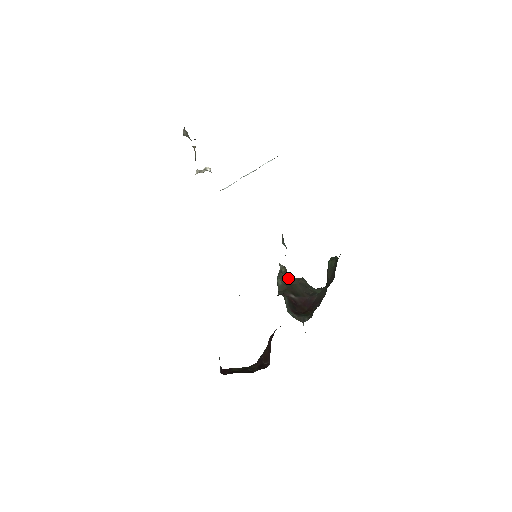
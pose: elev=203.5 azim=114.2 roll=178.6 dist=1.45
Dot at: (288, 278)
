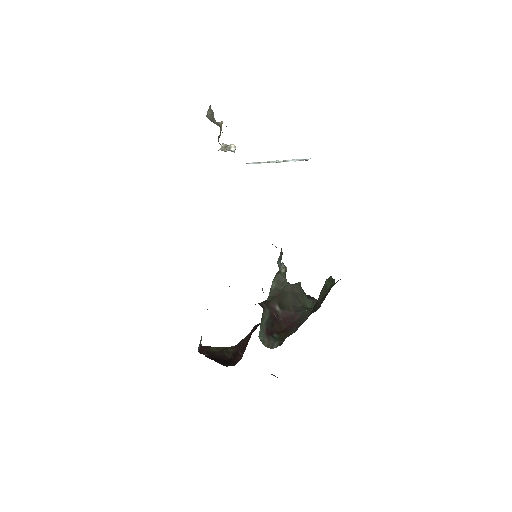
Dot at: (284, 282)
